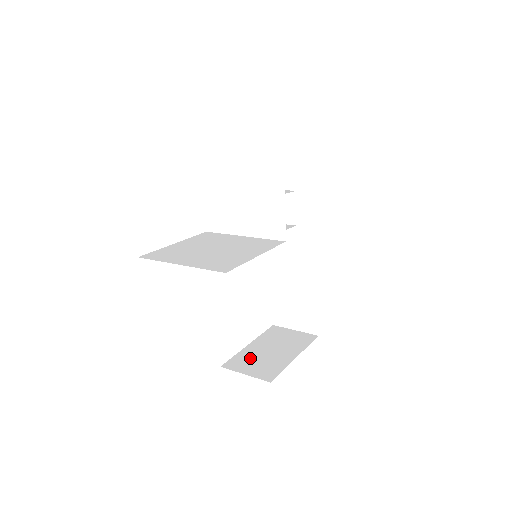
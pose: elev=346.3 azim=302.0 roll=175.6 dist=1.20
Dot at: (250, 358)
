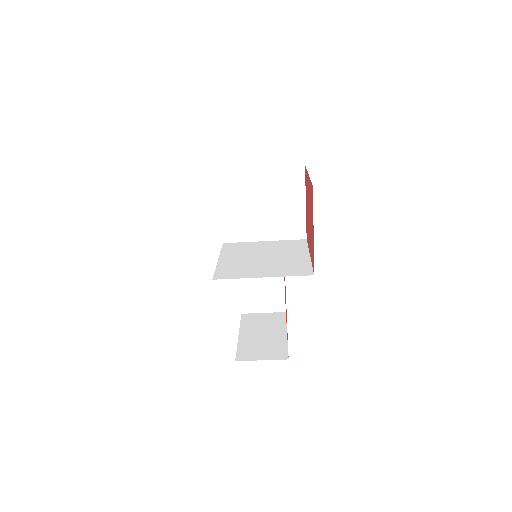
Dot at: (252, 346)
